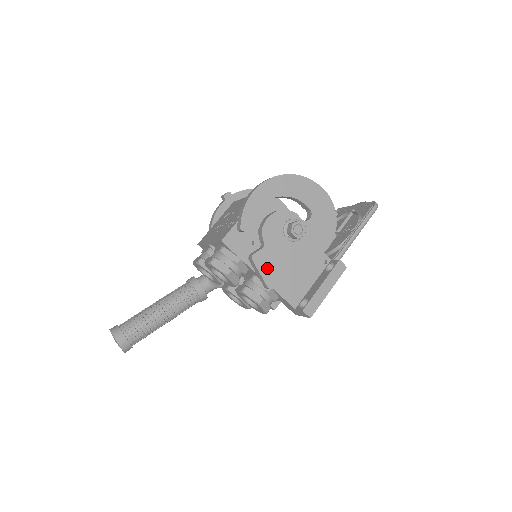
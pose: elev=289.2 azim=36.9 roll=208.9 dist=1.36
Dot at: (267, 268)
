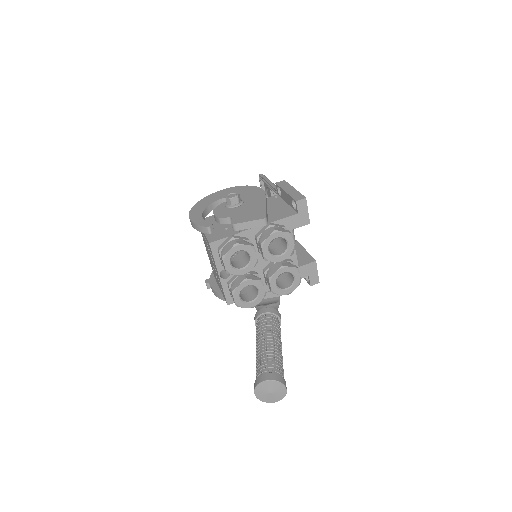
Dot at: (248, 218)
